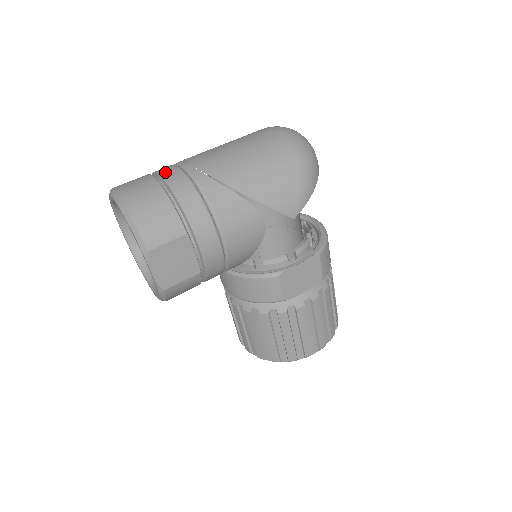
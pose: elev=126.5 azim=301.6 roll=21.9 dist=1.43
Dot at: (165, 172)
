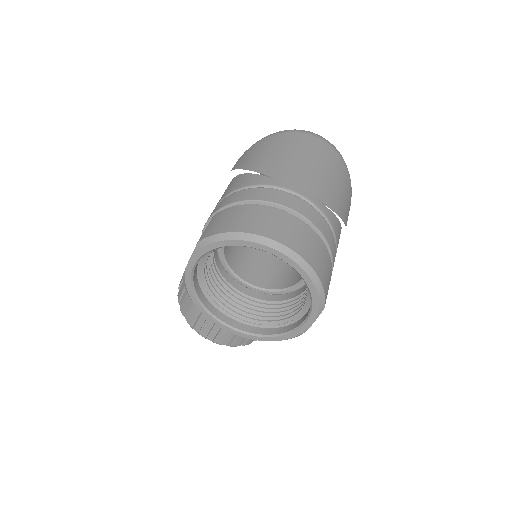
Dot at: (297, 207)
